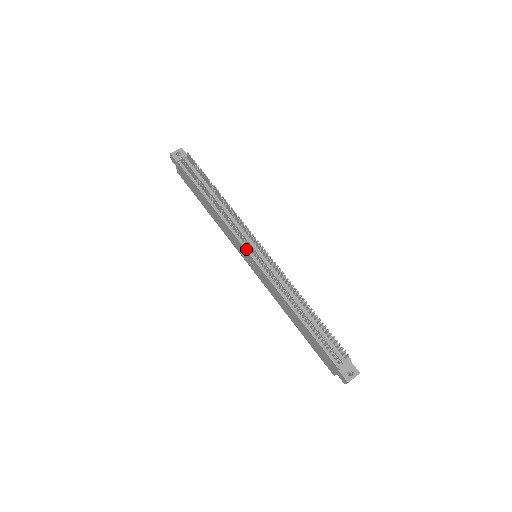
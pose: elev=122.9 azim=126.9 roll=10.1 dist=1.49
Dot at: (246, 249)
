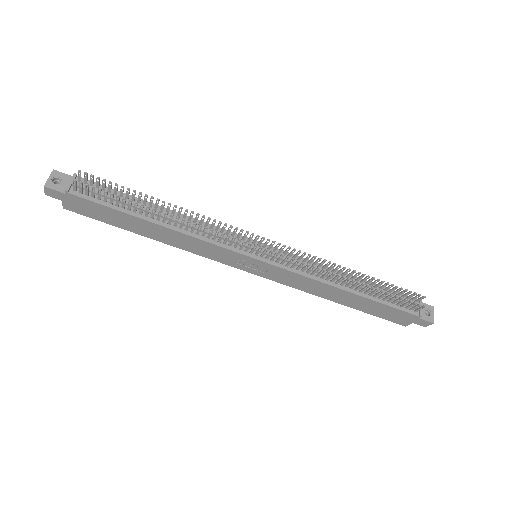
Dot at: (246, 255)
